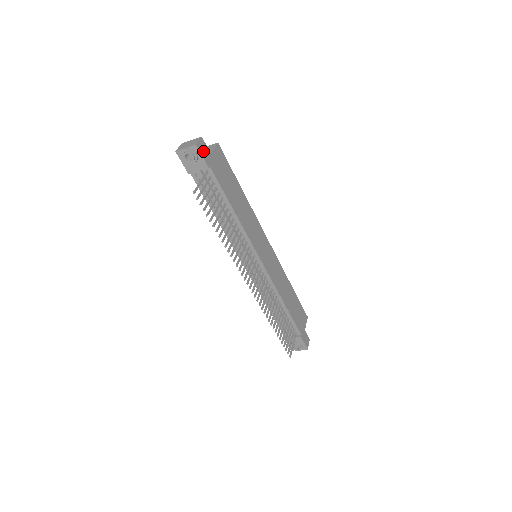
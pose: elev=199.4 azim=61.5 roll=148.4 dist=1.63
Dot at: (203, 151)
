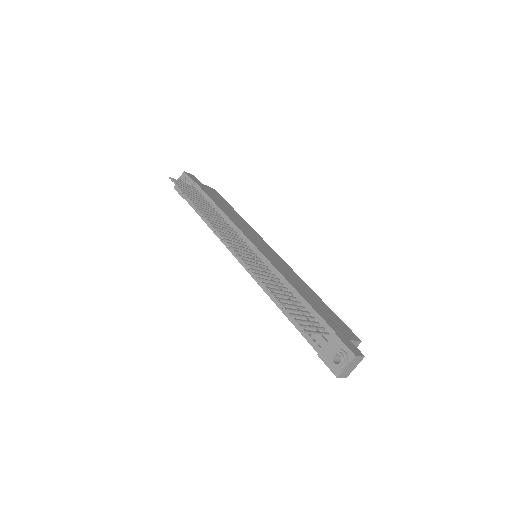
Dot at: (192, 177)
